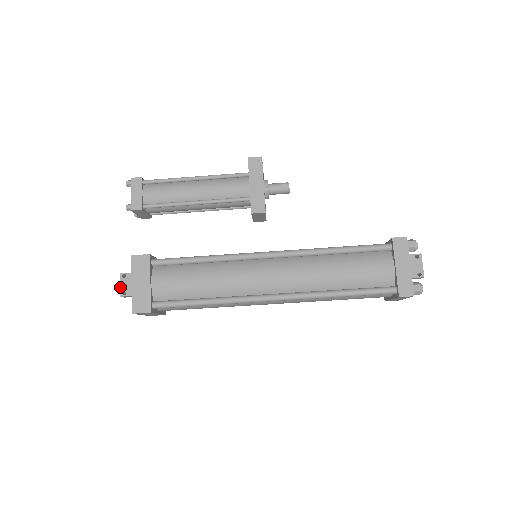
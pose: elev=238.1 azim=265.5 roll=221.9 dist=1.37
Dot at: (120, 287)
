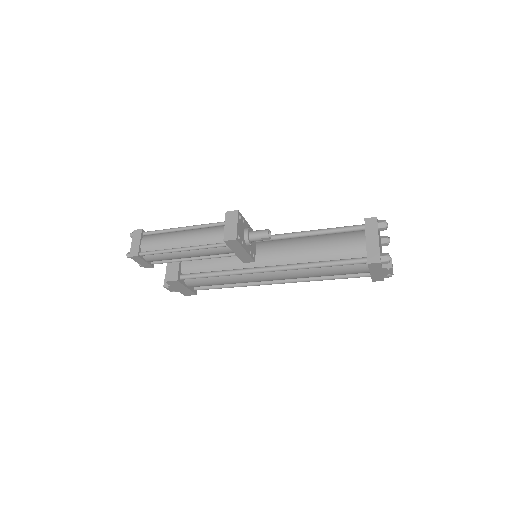
Dot at: occluded
